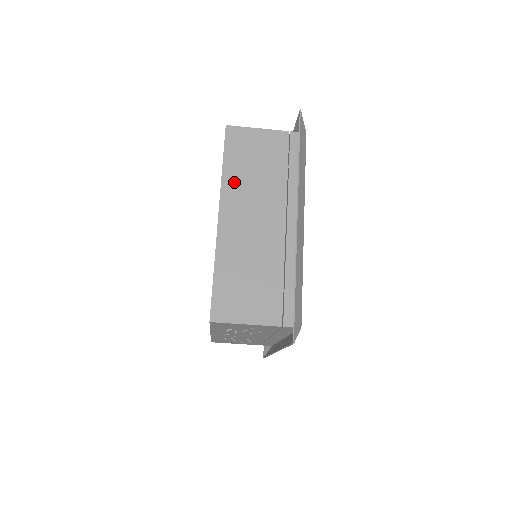
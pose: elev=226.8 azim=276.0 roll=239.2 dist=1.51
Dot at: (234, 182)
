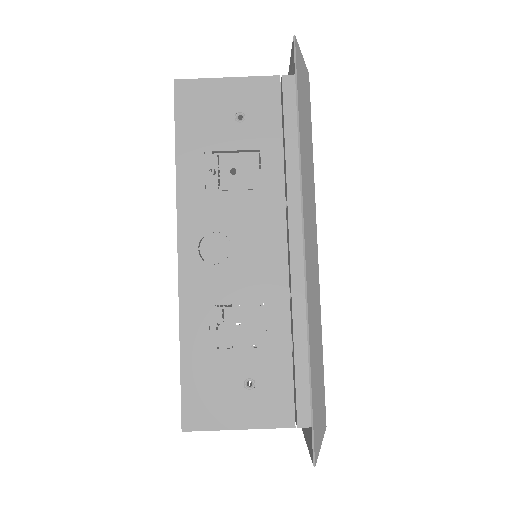
Dot at: occluded
